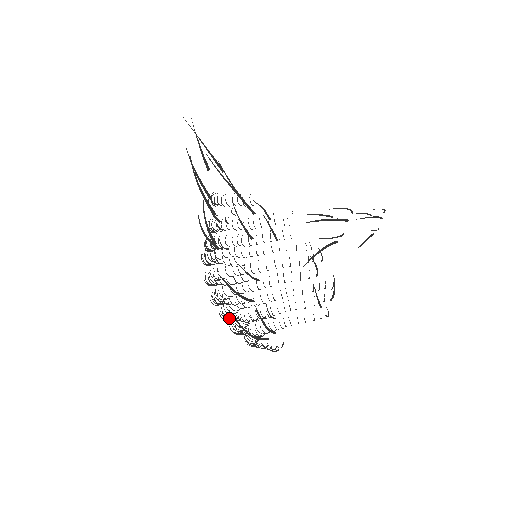
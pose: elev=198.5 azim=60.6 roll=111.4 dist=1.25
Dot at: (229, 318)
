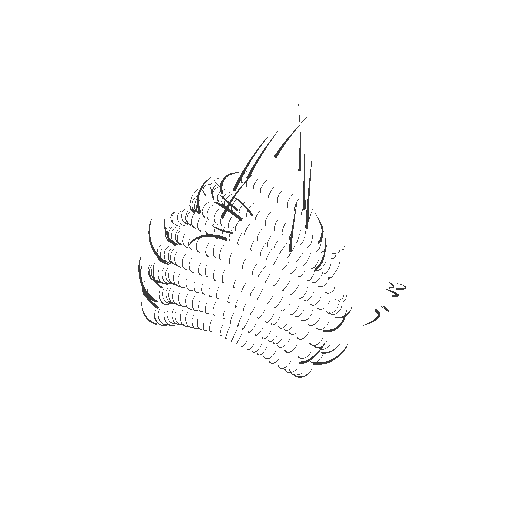
Dot at: (188, 289)
